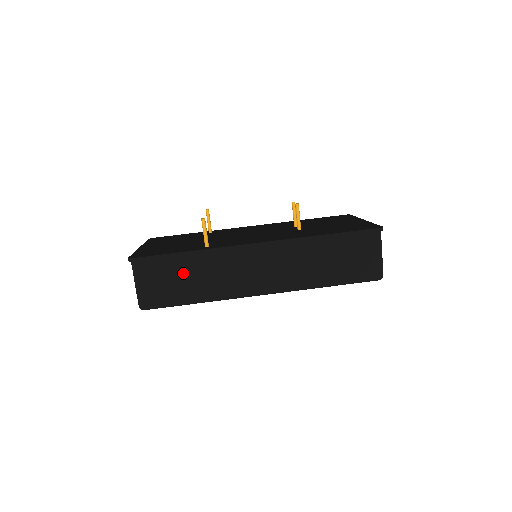
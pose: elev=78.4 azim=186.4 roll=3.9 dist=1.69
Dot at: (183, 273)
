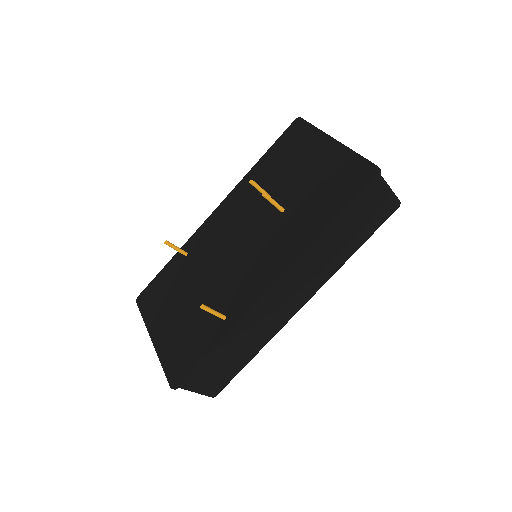
Dot at: (226, 355)
